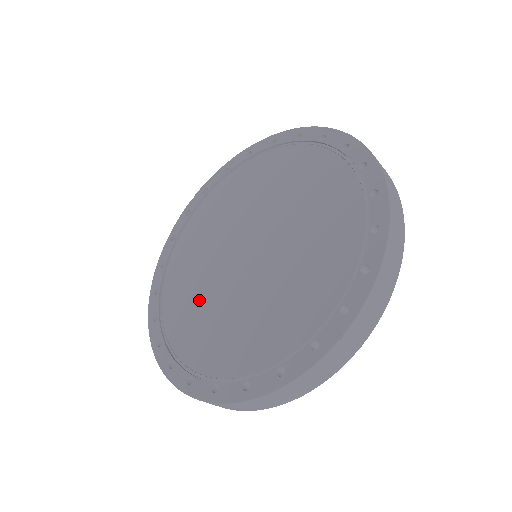
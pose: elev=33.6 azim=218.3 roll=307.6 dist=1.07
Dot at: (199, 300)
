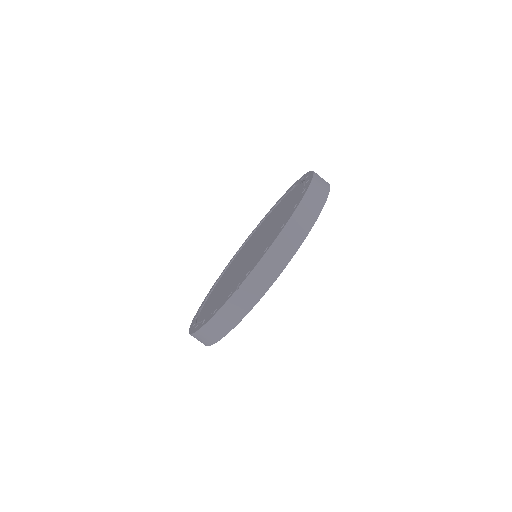
Dot at: (222, 283)
